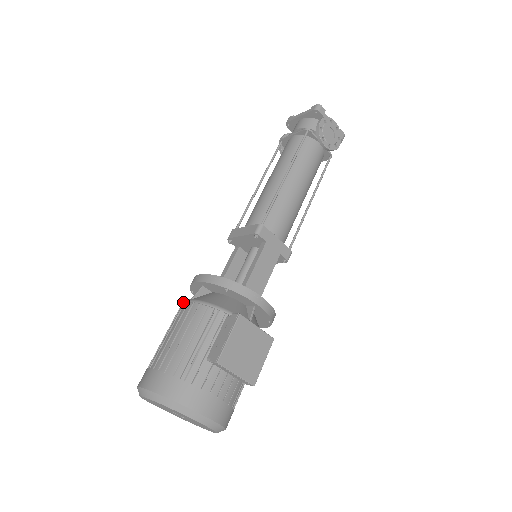
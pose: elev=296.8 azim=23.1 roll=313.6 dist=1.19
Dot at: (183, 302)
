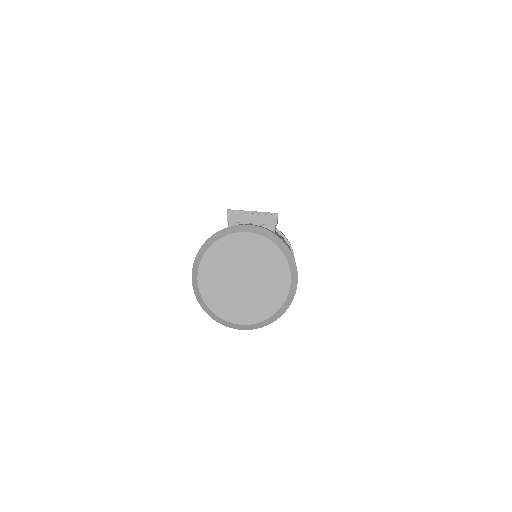
Dot at: occluded
